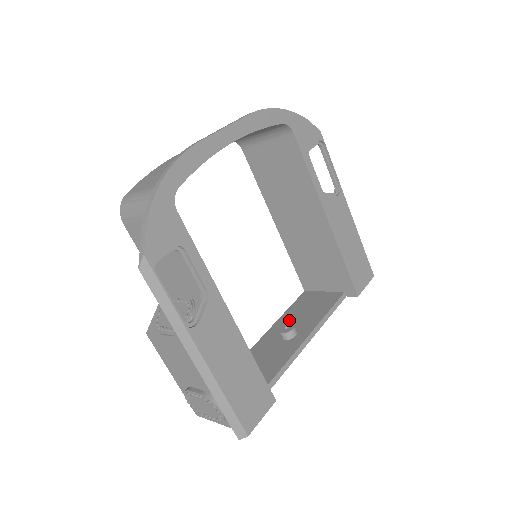
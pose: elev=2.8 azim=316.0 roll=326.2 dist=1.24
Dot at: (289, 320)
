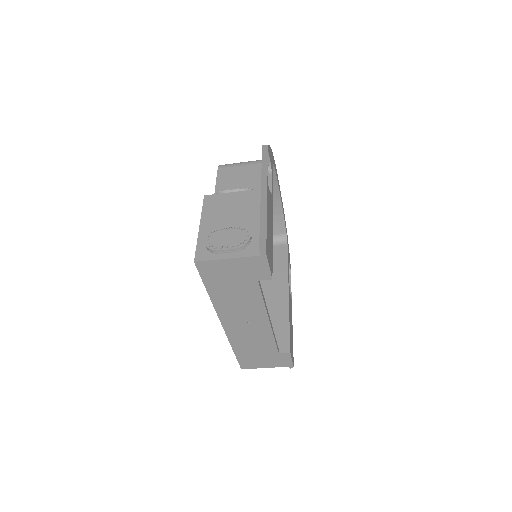
Dot at: occluded
